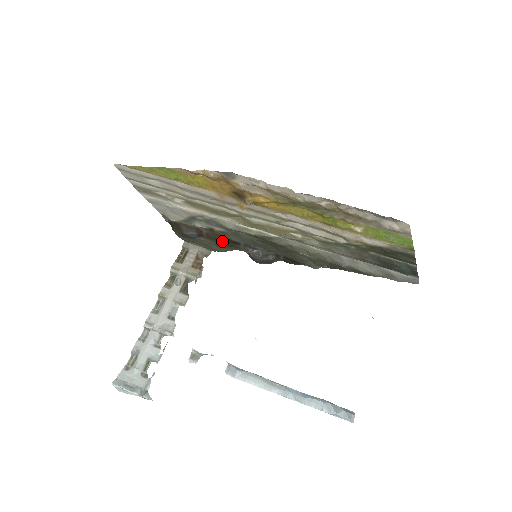
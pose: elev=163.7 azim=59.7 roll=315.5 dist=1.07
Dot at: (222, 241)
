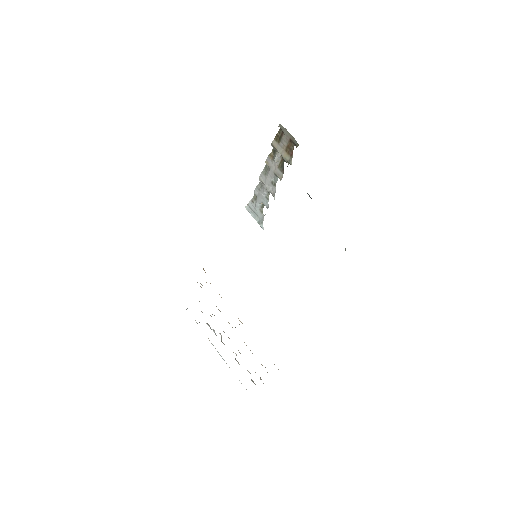
Dot at: occluded
